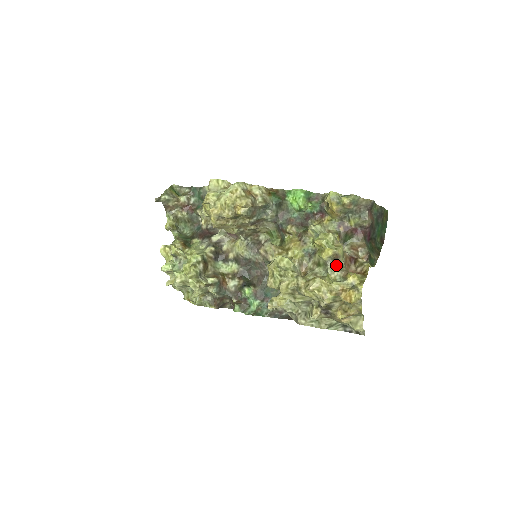
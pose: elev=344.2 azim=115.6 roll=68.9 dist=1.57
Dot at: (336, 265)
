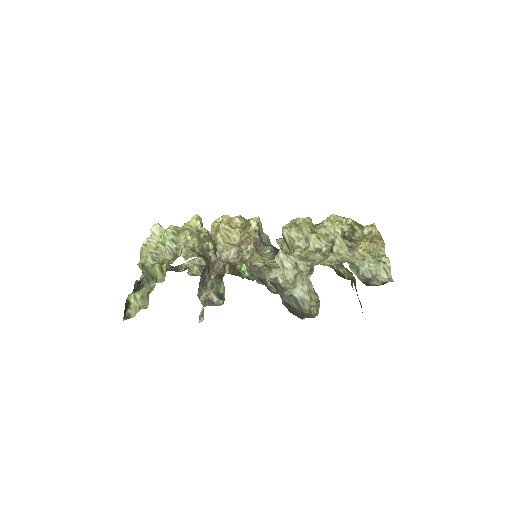
Dot at: occluded
